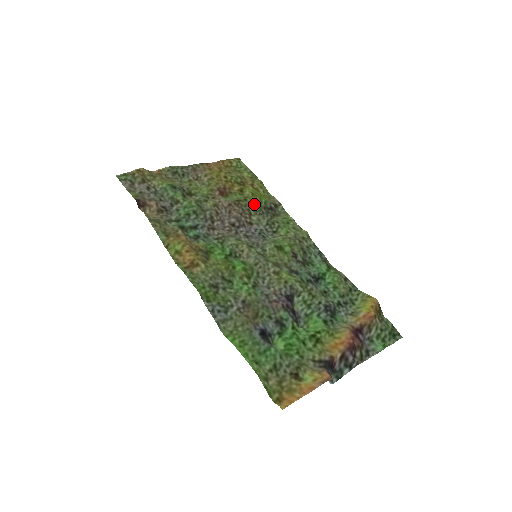
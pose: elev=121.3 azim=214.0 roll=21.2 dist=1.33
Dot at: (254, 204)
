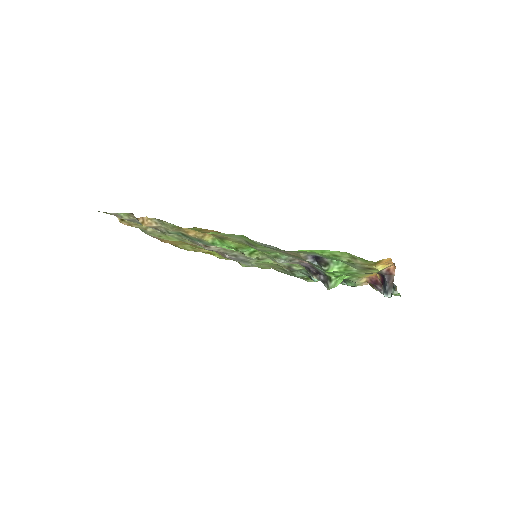
Dot at: occluded
